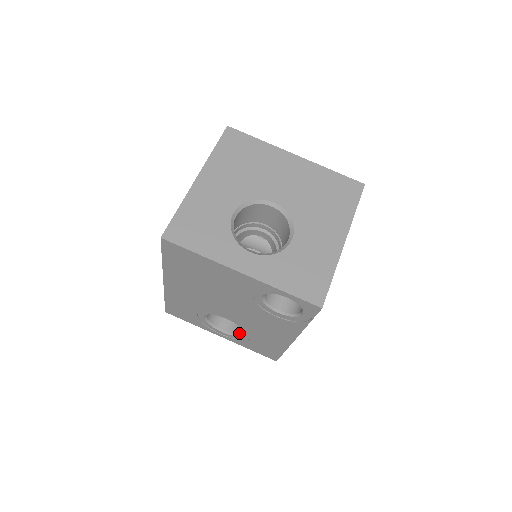
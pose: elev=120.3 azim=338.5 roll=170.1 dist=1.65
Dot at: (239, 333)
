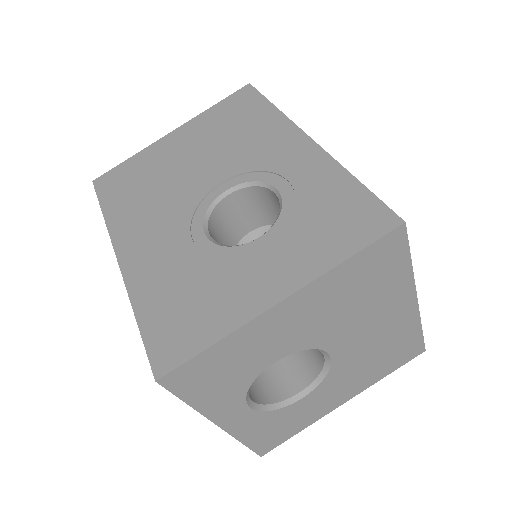
Dot at: occluded
